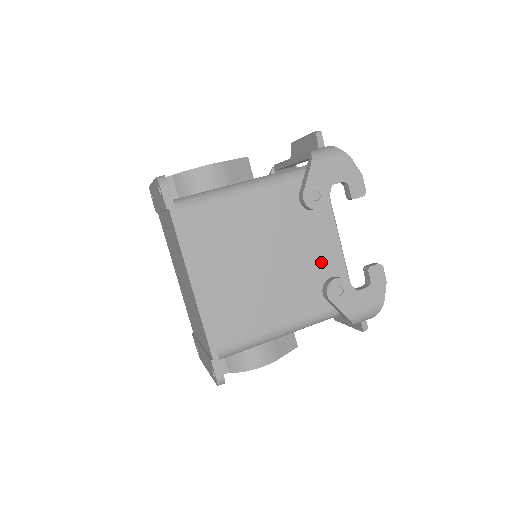
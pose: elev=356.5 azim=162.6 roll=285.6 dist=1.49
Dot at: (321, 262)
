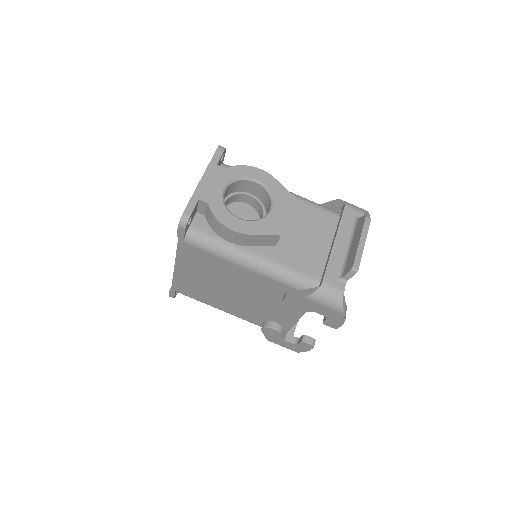
Dot at: (275, 316)
